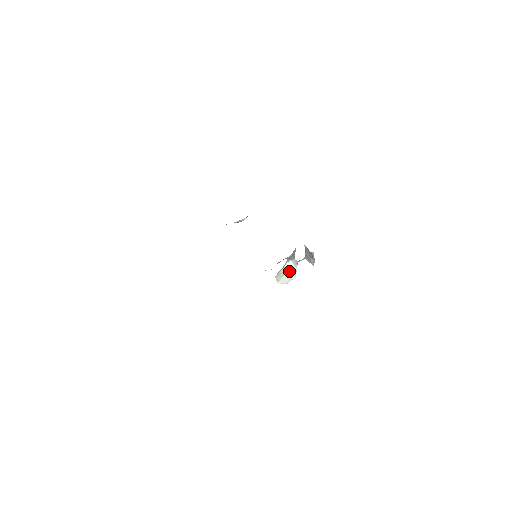
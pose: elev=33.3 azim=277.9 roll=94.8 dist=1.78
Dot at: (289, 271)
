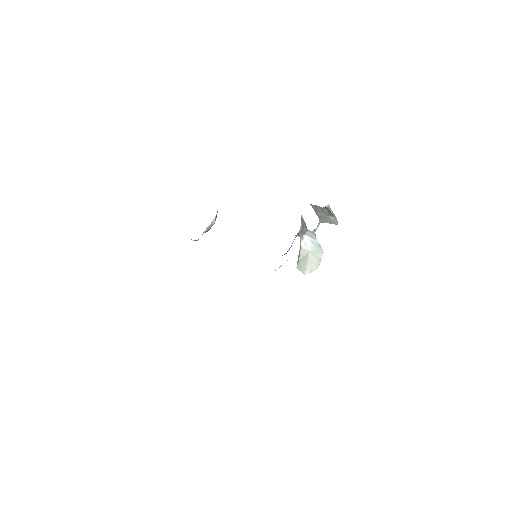
Dot at: (310, 250)
